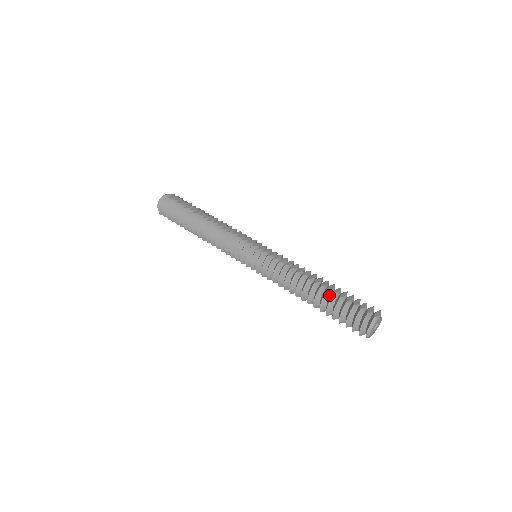
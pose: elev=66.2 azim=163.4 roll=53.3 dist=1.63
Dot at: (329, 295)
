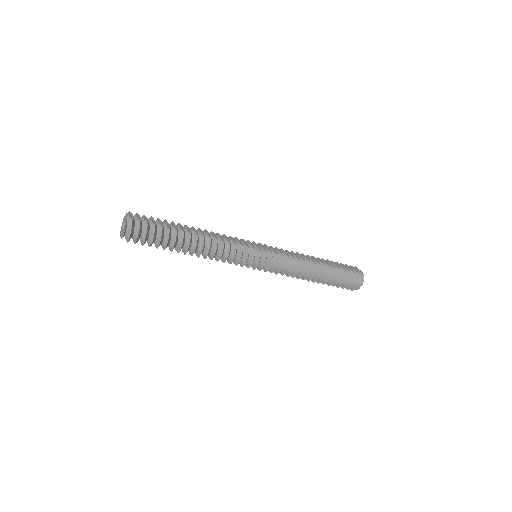
Dot at: (330, 270)
